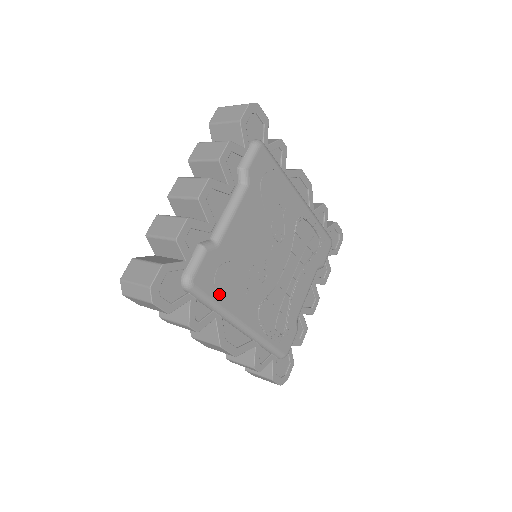
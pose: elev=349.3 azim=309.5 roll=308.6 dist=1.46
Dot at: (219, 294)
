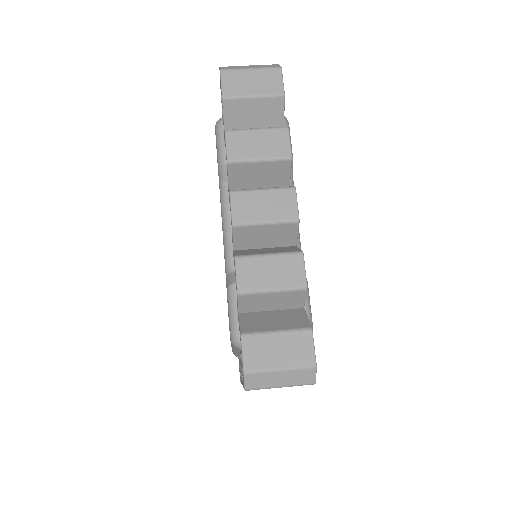
Dot at: occluded
